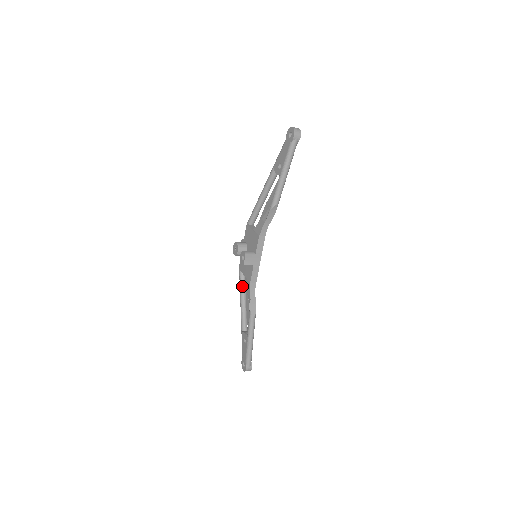
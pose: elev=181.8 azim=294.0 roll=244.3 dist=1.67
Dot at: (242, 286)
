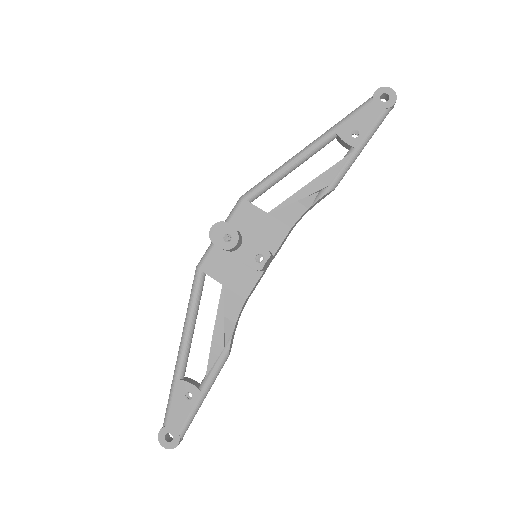
Dot at: (198, 300)
